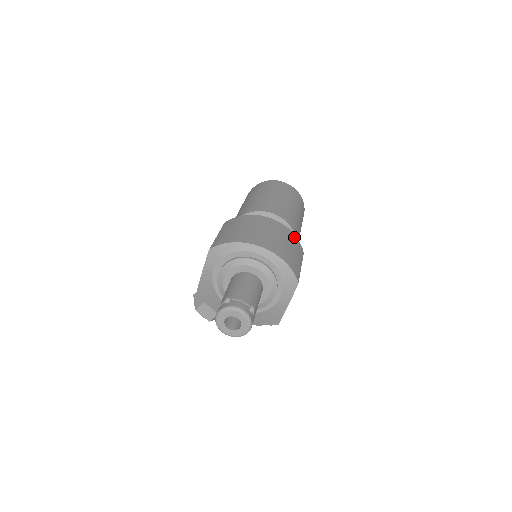
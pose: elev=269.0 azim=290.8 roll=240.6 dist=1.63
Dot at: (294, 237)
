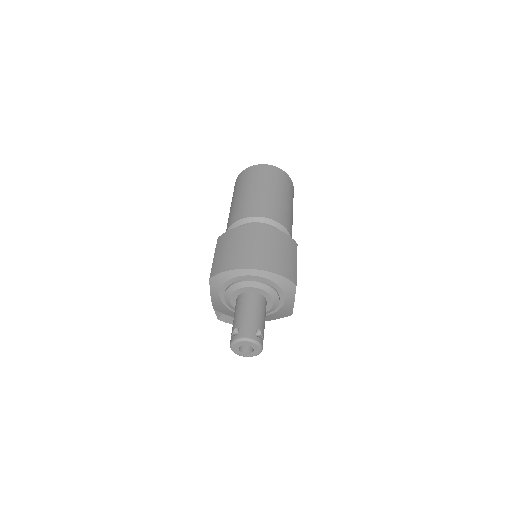
Dot at: (283, 236)
